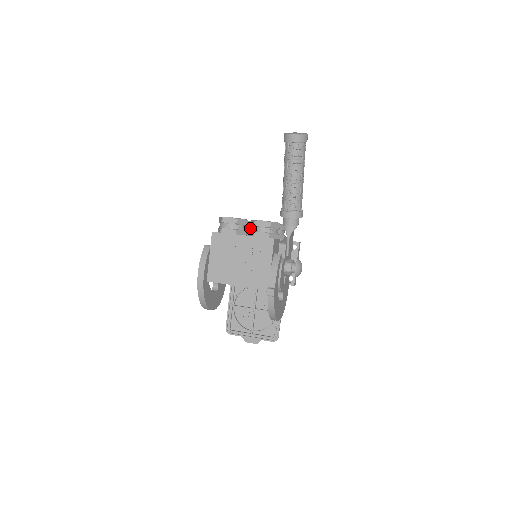
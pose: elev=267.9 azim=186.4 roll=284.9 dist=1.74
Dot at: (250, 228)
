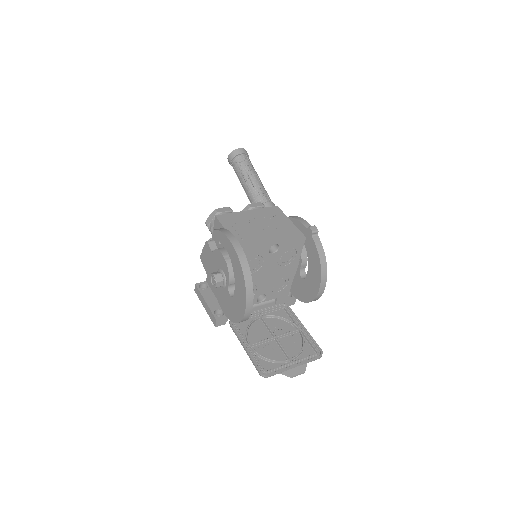
Dot at: occluded
